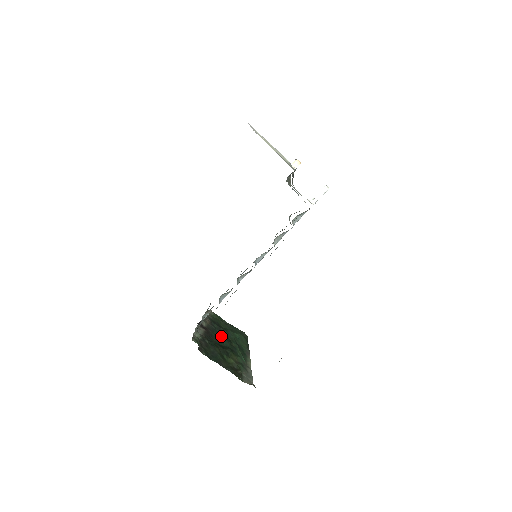
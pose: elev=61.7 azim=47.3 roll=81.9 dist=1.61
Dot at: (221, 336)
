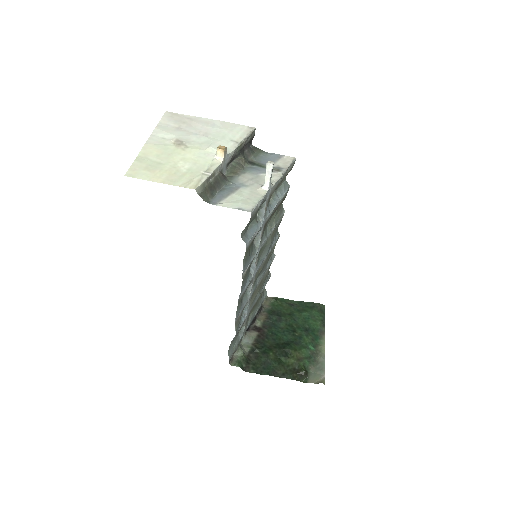
Dot at: (281, 329)
